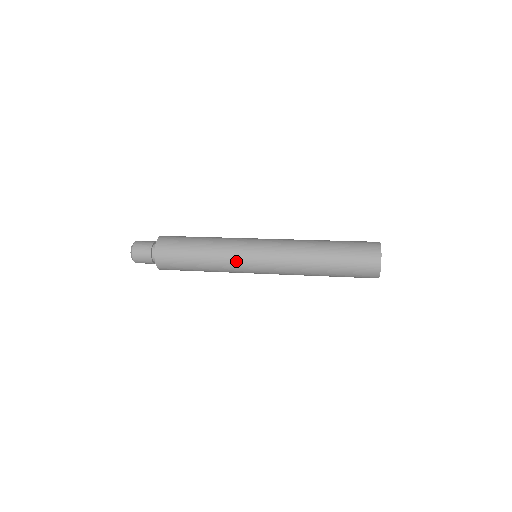
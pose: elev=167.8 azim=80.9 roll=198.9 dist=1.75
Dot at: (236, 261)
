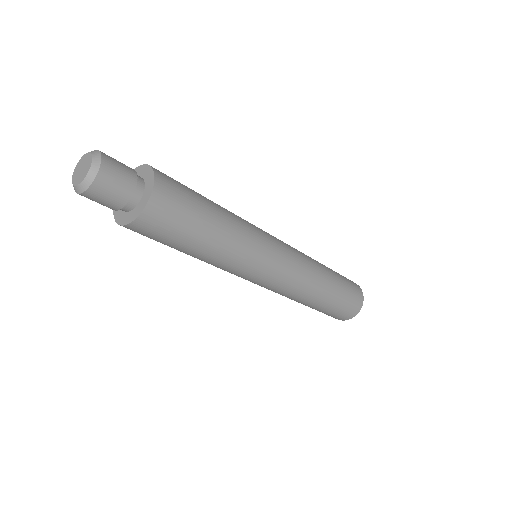
Dot at: (257, 253)
